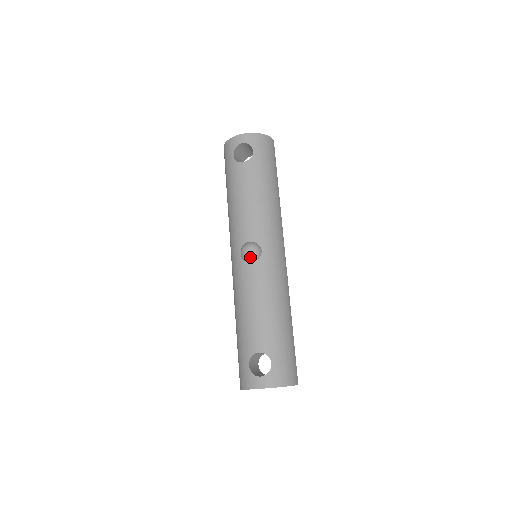
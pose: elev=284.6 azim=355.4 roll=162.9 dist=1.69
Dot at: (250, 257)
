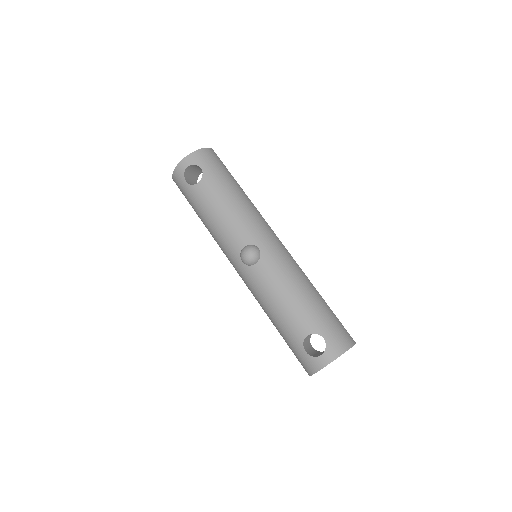
Dot at: (252, 260)
